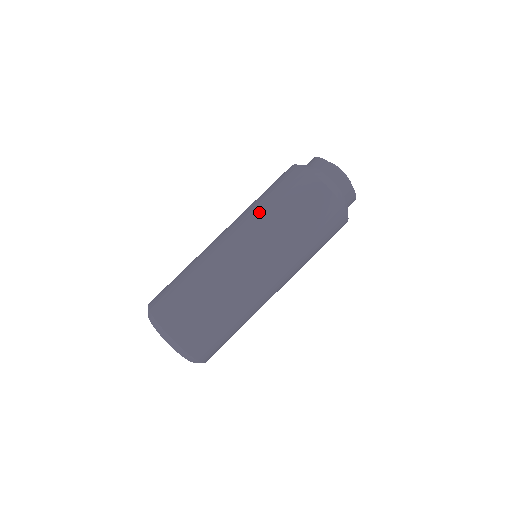
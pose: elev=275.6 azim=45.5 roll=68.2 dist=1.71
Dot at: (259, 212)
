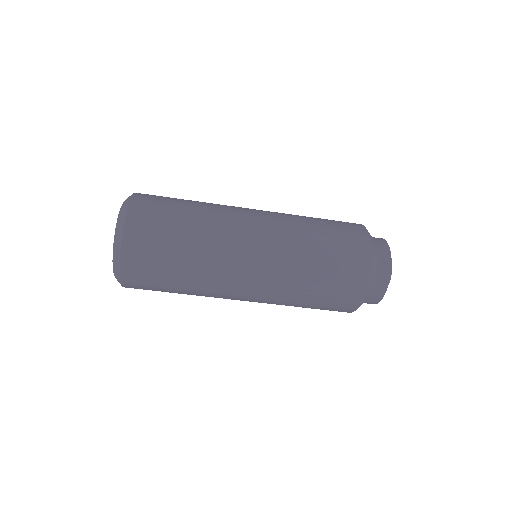
Dot at: (287, 303)
